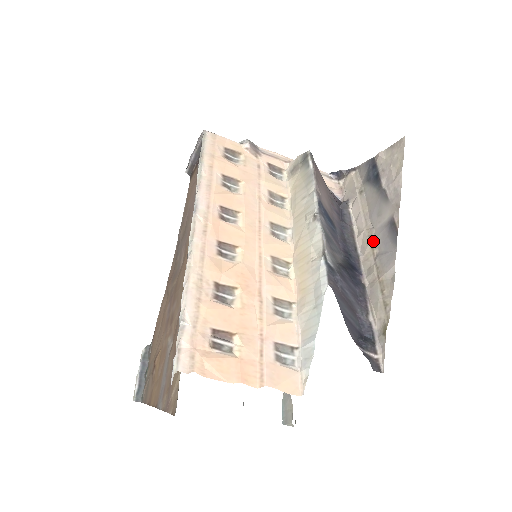
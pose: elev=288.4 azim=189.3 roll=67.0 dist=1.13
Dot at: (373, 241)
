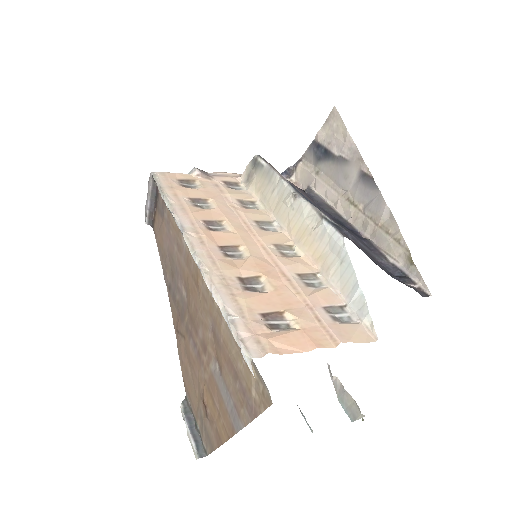
Dot at: (353, 201)
